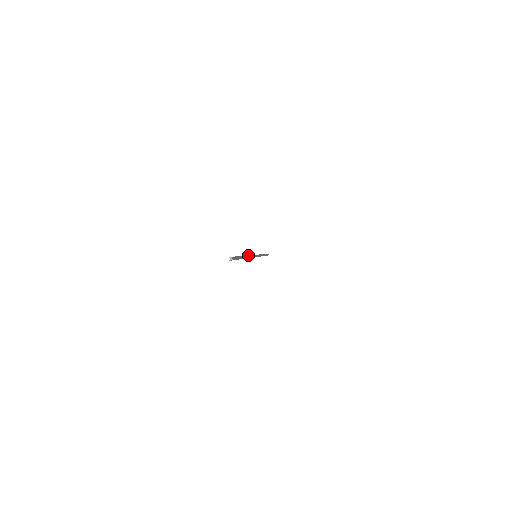
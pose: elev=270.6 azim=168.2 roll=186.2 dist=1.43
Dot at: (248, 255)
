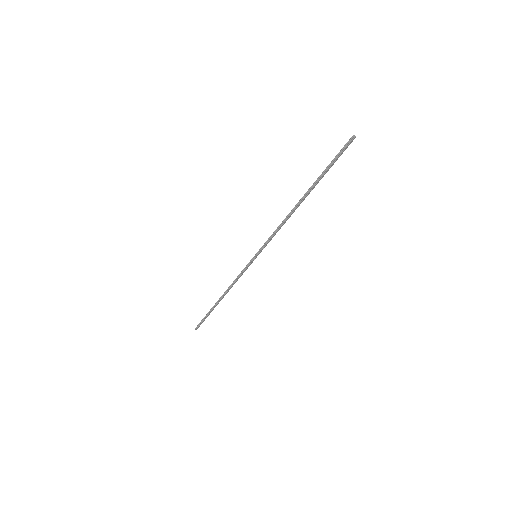
Dot at: (291, 211)
